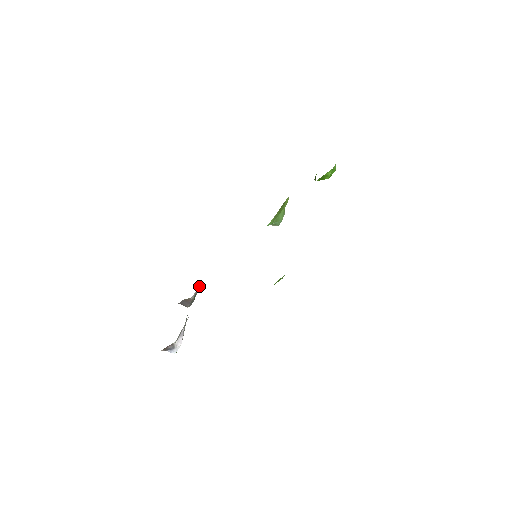
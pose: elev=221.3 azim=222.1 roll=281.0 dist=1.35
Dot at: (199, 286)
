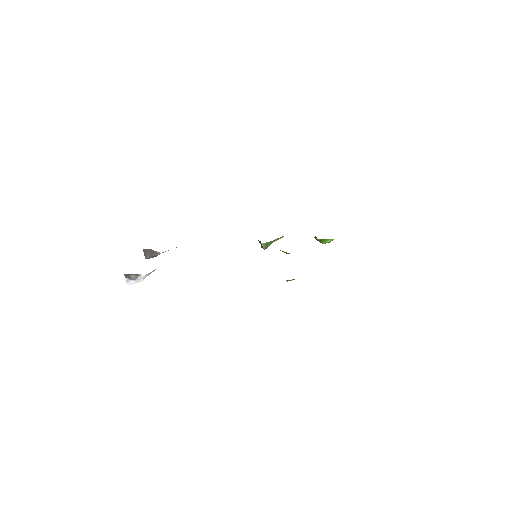
Dot at: occluded
